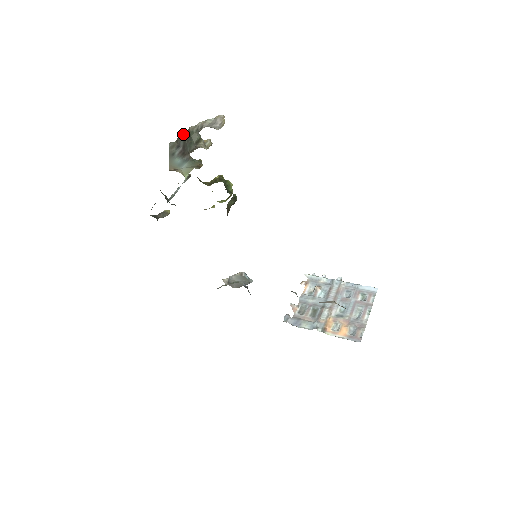
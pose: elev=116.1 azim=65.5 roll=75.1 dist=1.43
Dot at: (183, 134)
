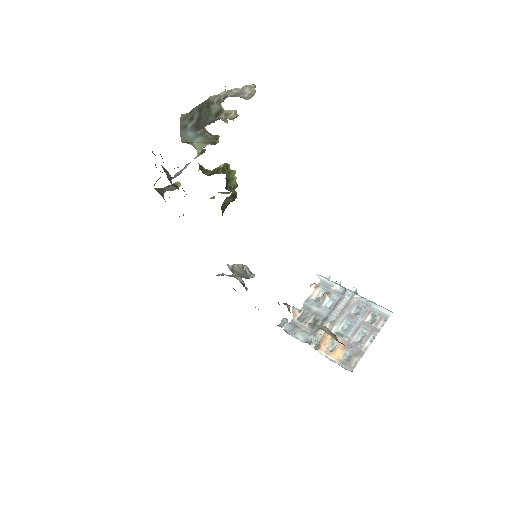
Dot at: (200, 104)
